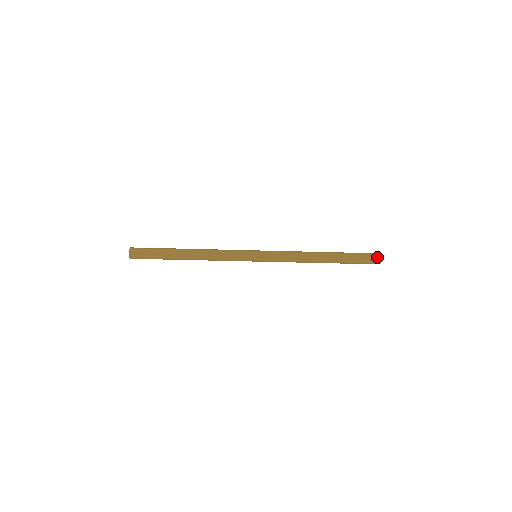
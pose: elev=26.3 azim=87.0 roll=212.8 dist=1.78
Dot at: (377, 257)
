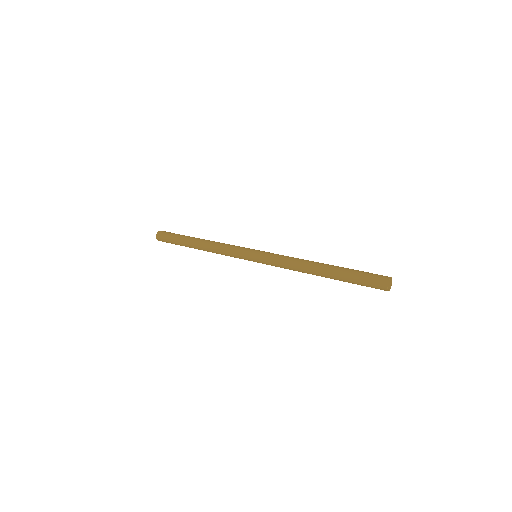
Dot at: (383, 289)
